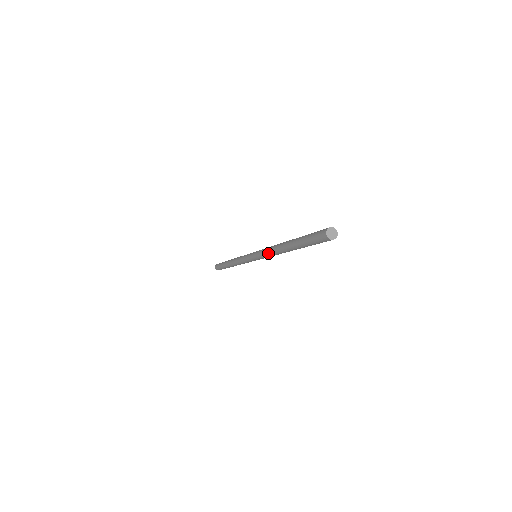
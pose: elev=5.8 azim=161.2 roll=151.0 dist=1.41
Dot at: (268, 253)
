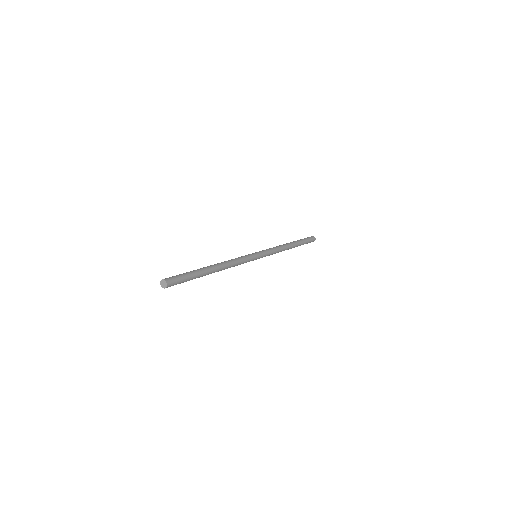
Dot at: occluded
